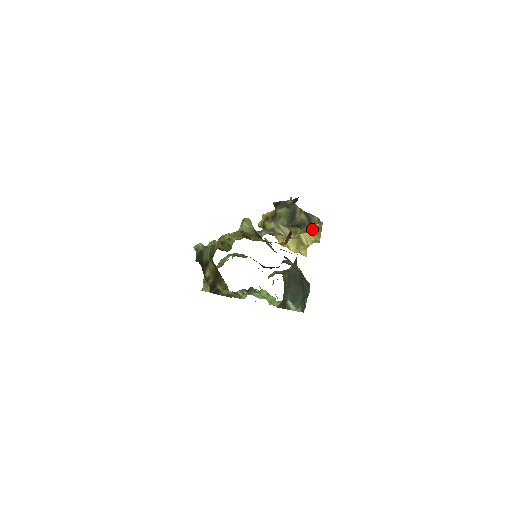
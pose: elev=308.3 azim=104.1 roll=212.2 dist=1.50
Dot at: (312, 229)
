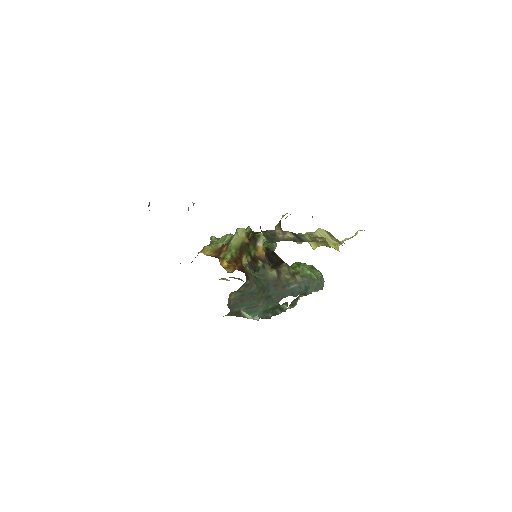
Dot at: (316, 240)
